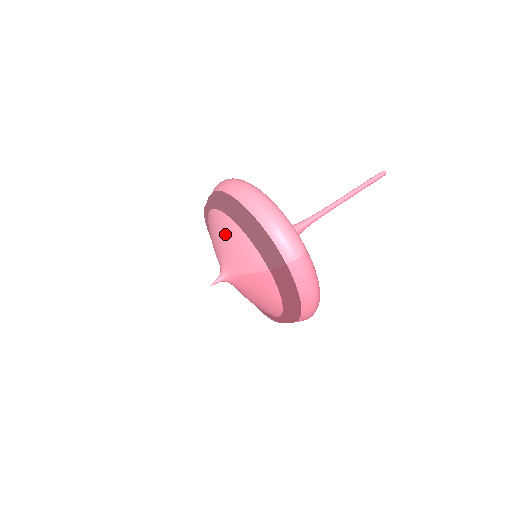
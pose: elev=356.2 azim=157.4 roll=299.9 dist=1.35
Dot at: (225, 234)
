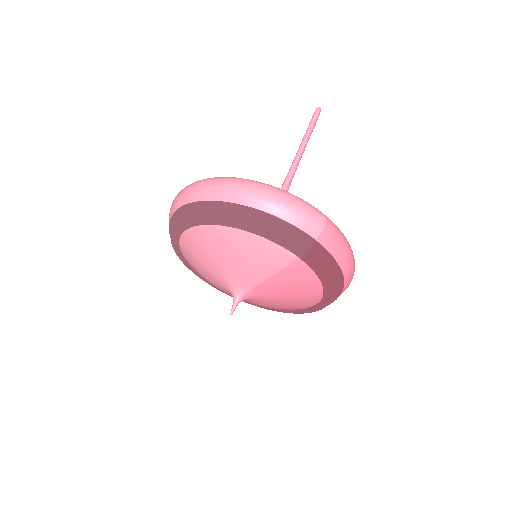
Dot at: (222, 248)
